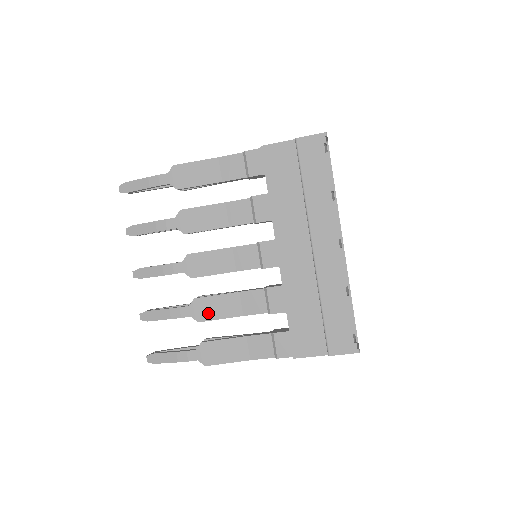
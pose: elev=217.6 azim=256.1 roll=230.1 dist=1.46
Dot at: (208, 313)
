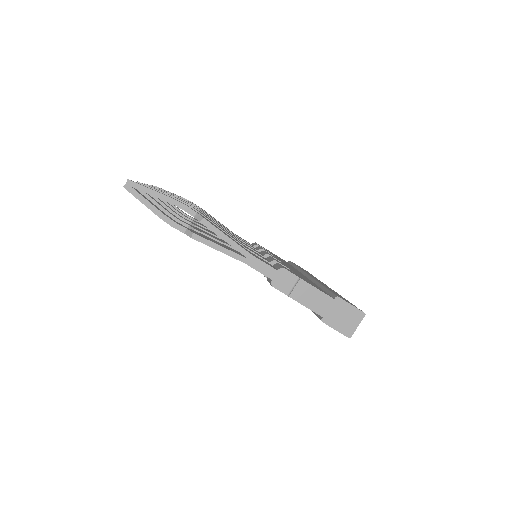
Dot at: (214, 223)
